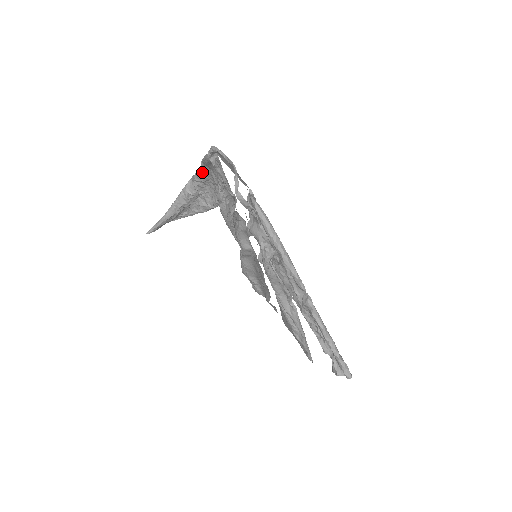
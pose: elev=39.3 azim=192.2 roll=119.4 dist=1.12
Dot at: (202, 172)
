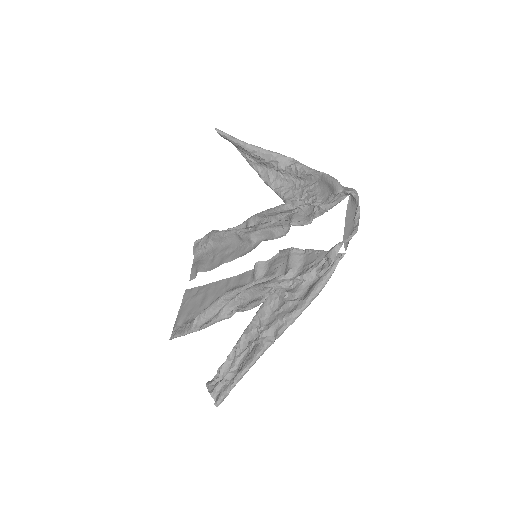
Dot at: (311, 174)
